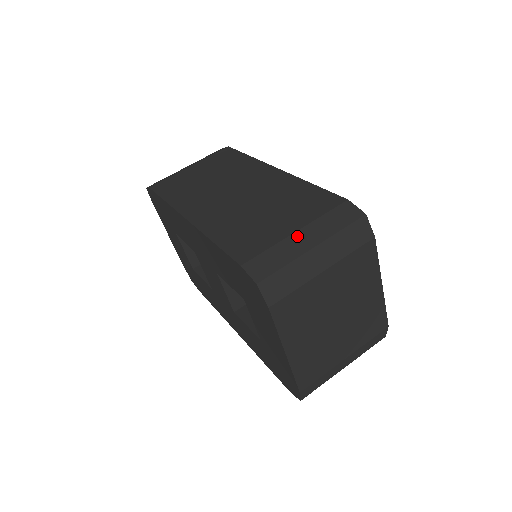
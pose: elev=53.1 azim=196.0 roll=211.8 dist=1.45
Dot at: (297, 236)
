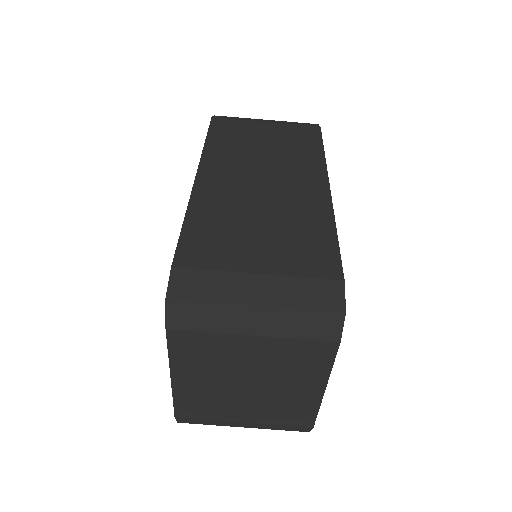
Dot at: (253, 279)
